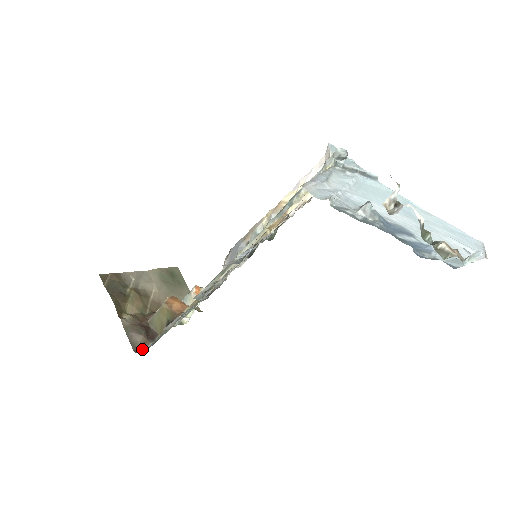
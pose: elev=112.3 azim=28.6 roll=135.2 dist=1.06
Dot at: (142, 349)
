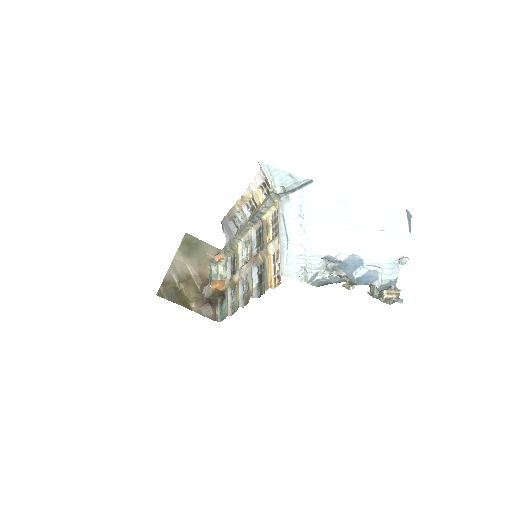
Dot at: (217, 315)
